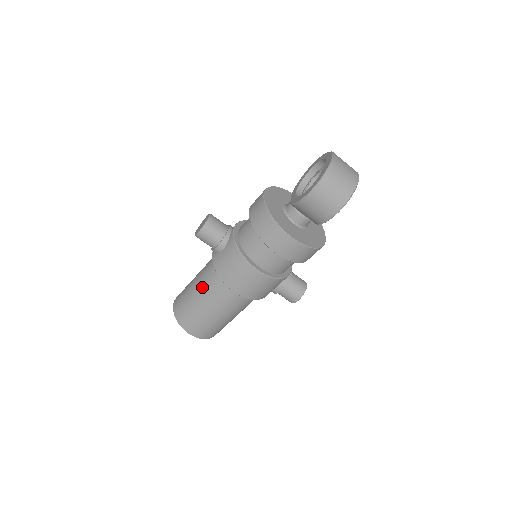
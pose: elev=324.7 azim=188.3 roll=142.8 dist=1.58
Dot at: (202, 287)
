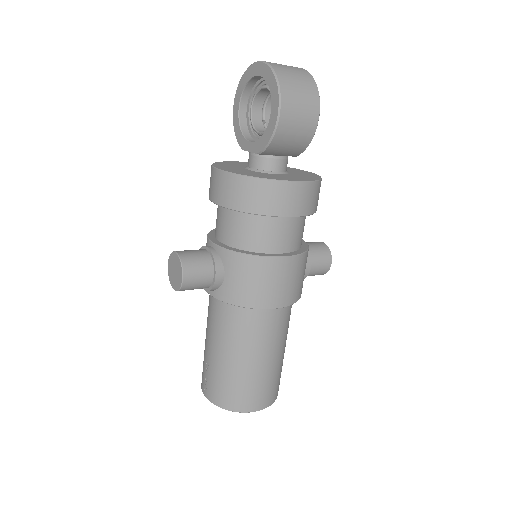
Dot at: (232, 343)
